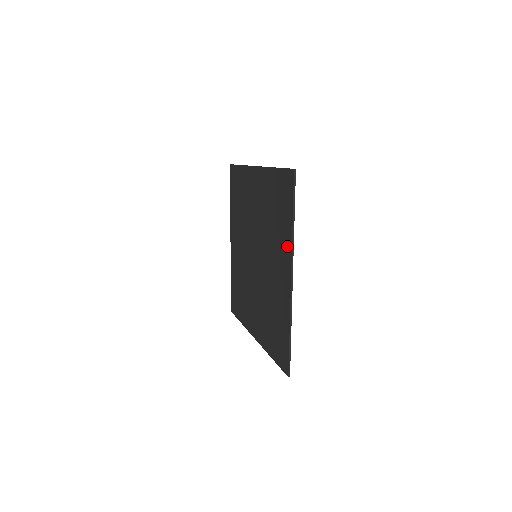
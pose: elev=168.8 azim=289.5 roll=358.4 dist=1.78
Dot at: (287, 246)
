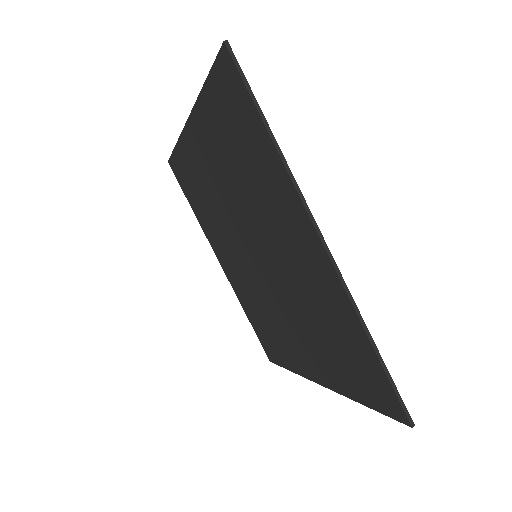
Dot at: (332, 381)
